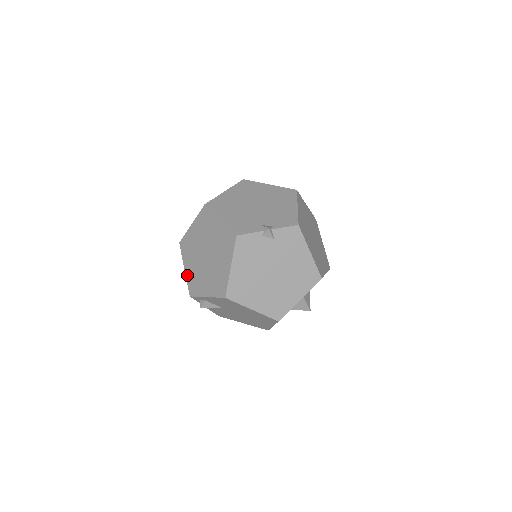
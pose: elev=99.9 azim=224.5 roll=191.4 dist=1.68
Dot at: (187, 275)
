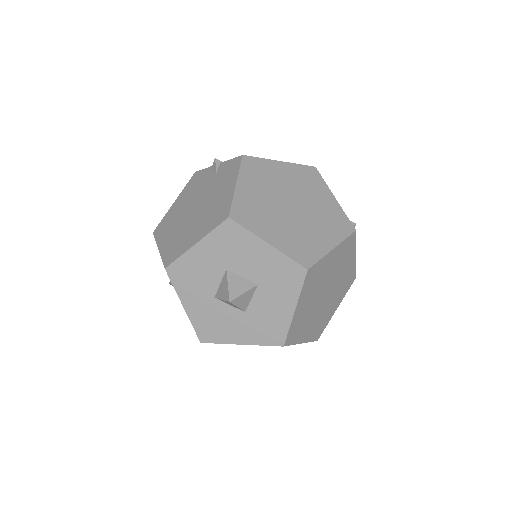
Dot at: occluded
